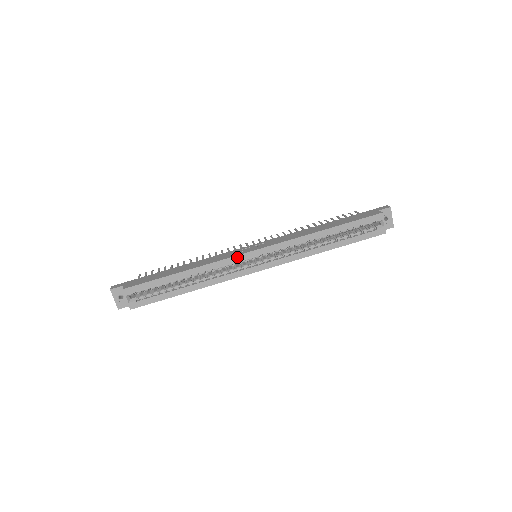
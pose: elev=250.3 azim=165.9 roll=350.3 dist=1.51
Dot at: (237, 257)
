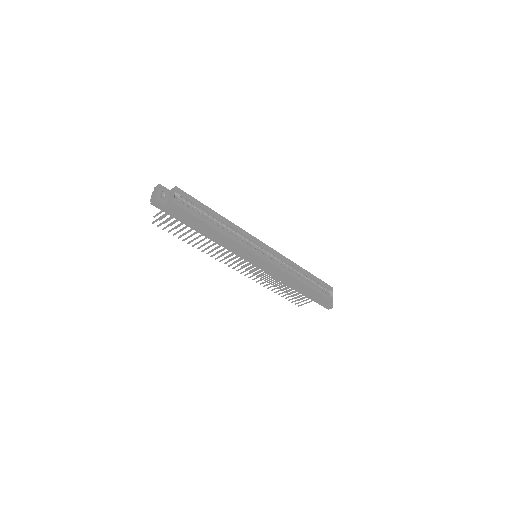
Dot at: (254, 238)
